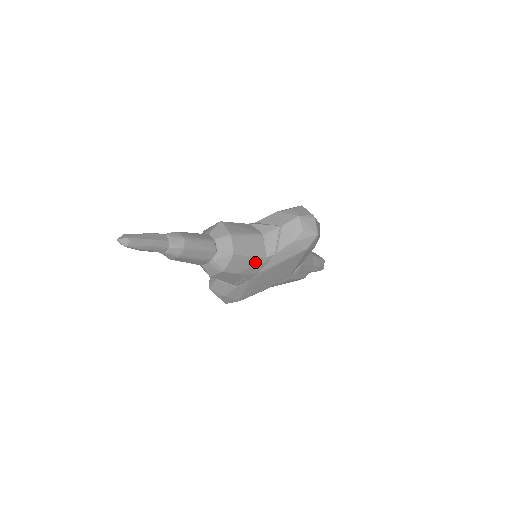
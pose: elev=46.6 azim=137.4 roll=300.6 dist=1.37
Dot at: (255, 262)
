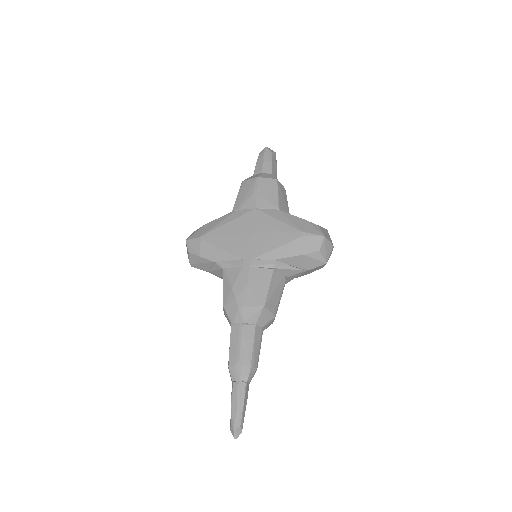
Dot at: occluded
